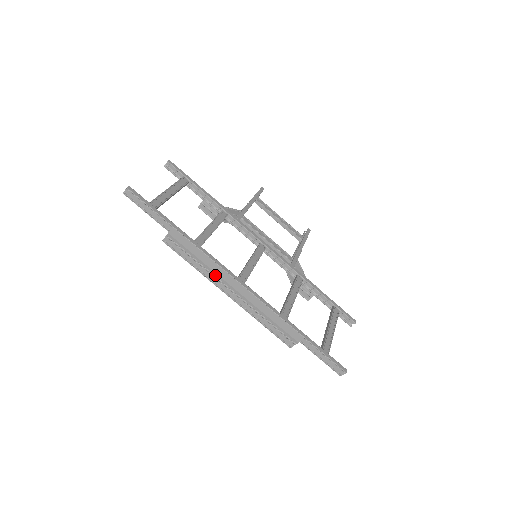
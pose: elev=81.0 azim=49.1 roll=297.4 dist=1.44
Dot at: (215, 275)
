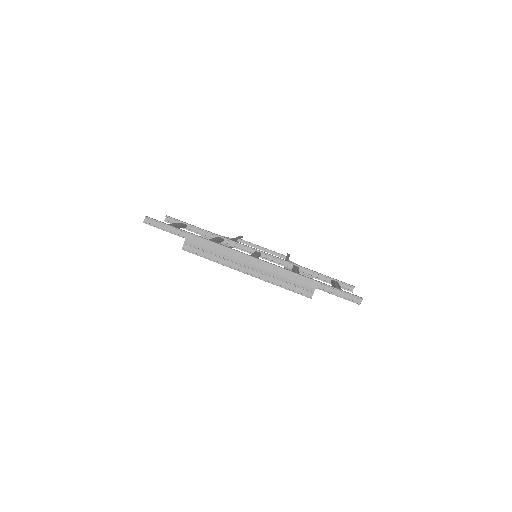
Dot at: (231, 259)
